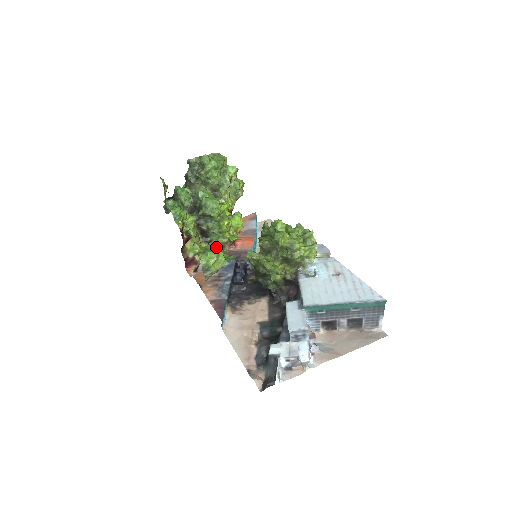
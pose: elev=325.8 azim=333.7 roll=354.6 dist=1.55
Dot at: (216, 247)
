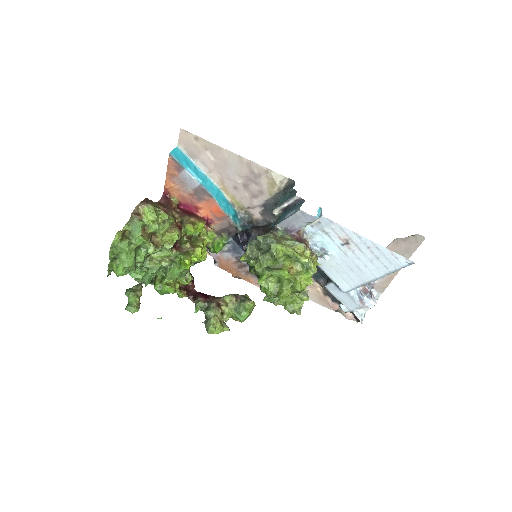
Dot at: occluded
